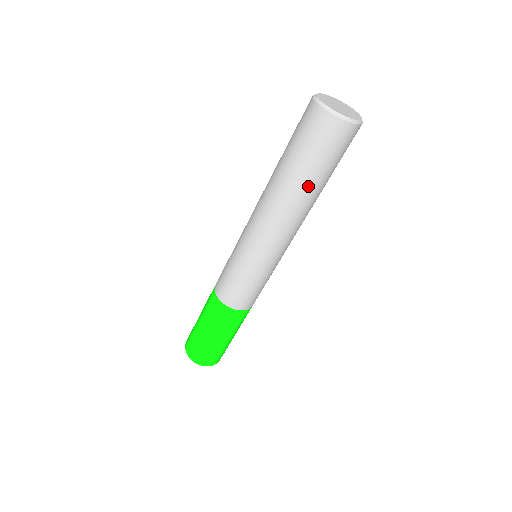
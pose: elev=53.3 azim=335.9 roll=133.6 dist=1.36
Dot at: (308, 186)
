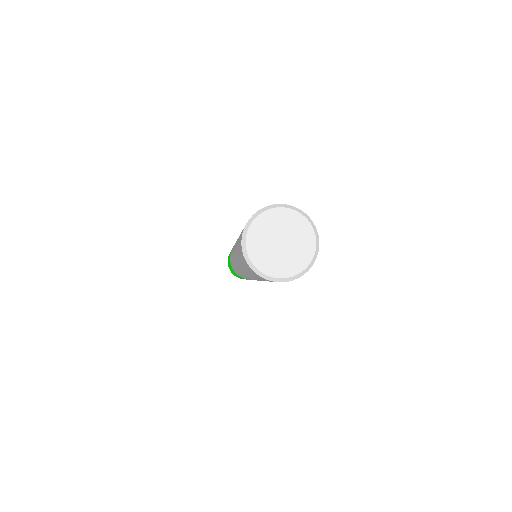
Dot at: occluded
